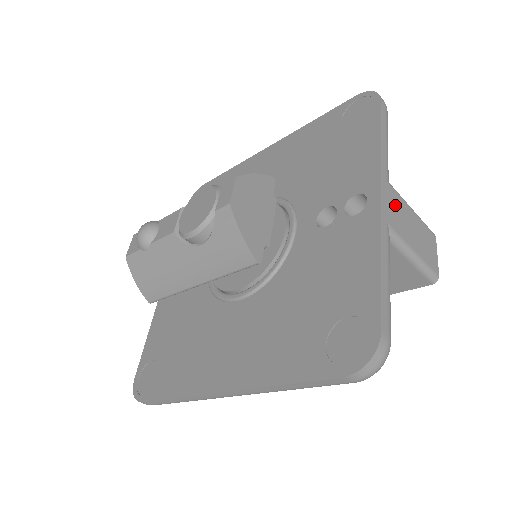
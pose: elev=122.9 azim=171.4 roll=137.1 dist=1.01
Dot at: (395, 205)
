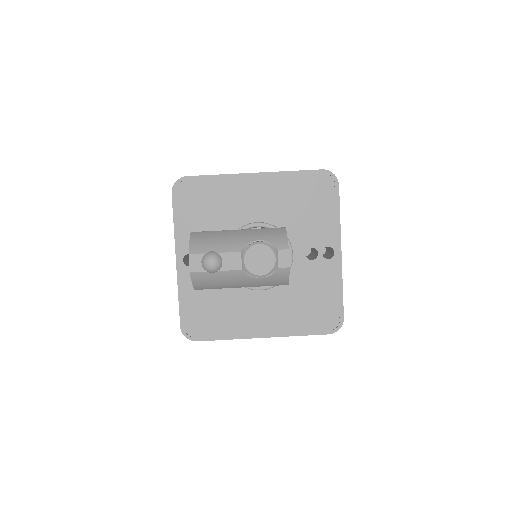
Dot at: occluded
